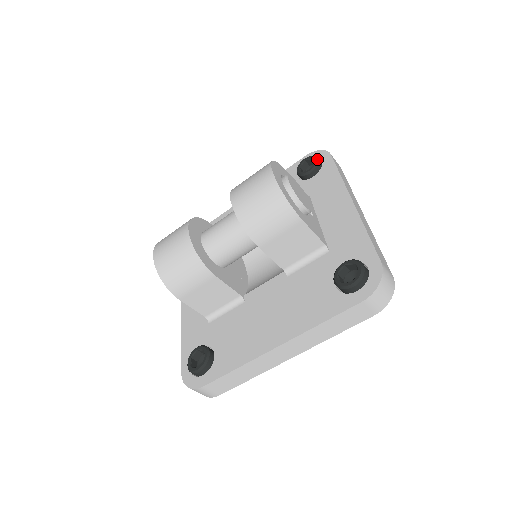
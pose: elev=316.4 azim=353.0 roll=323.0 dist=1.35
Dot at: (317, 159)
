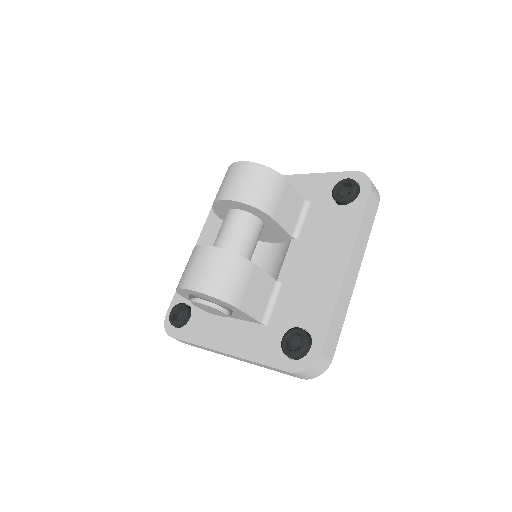
Dot at: occluded
